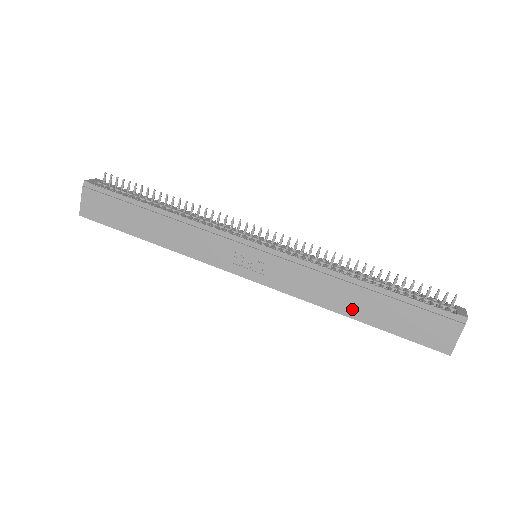
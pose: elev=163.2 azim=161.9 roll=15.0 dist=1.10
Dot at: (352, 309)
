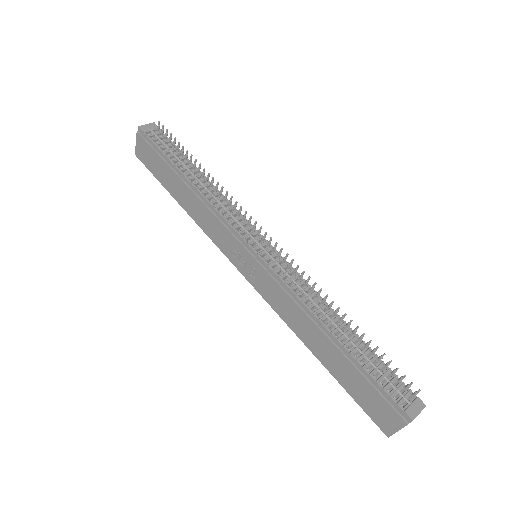
Dot at: (316, 349)
